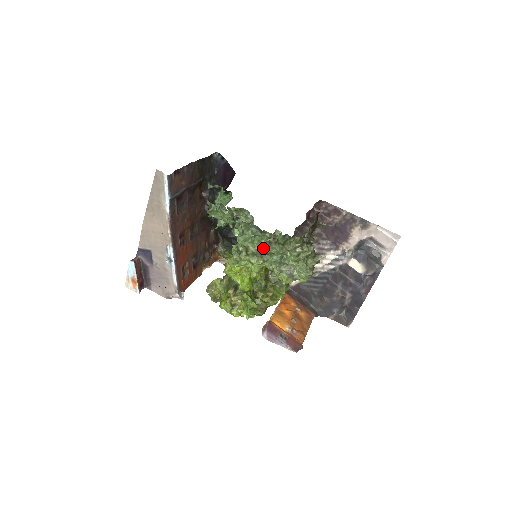
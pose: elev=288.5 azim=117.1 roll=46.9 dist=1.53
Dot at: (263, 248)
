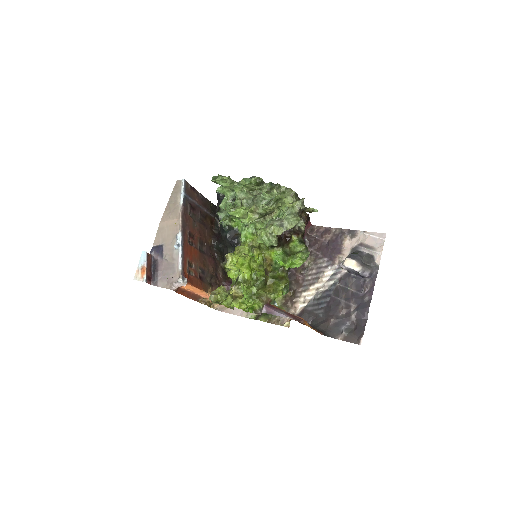
Dot at: (255, 196)
